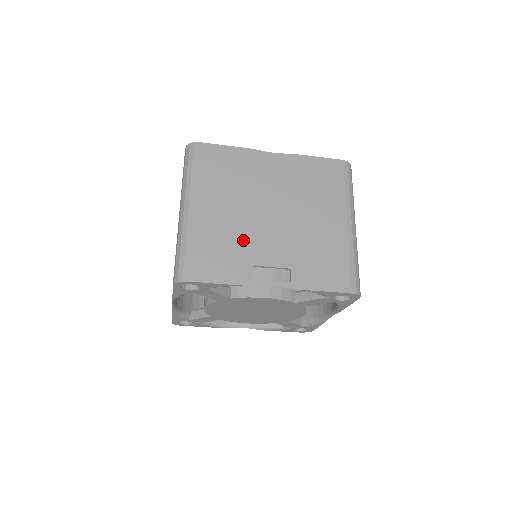
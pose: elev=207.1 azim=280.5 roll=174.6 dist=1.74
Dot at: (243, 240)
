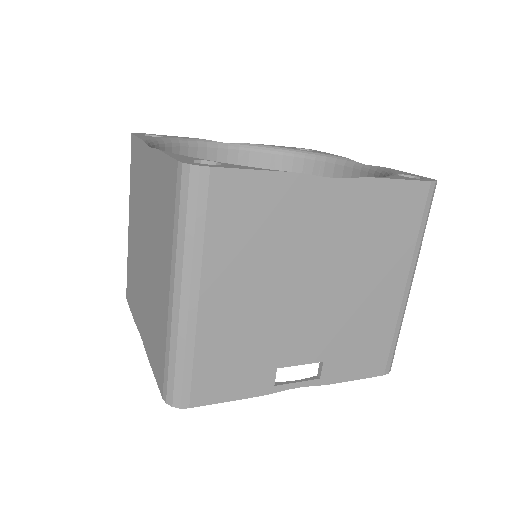
Dot at: (268, 336)
